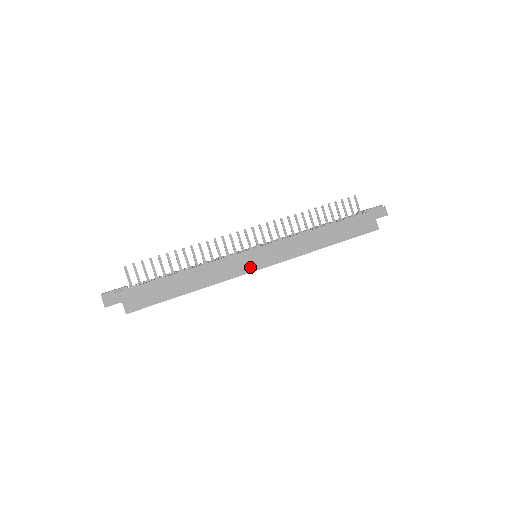
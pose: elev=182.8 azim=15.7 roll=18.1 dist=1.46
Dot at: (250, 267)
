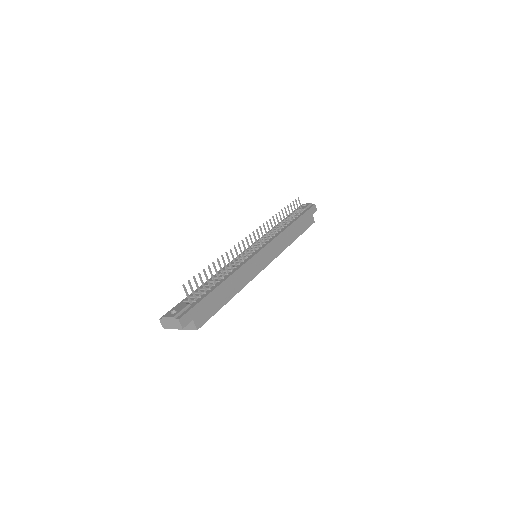
Dot at: (261, 266)
